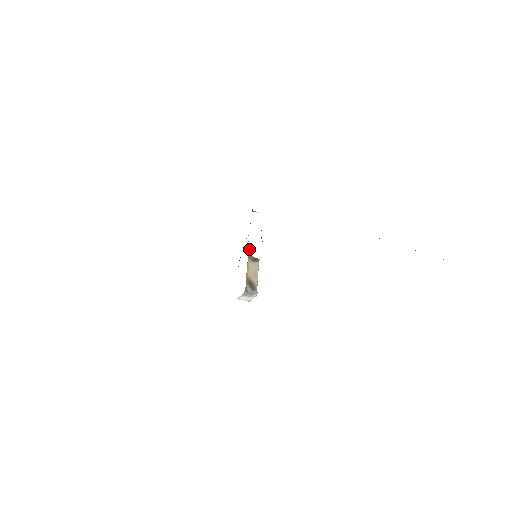
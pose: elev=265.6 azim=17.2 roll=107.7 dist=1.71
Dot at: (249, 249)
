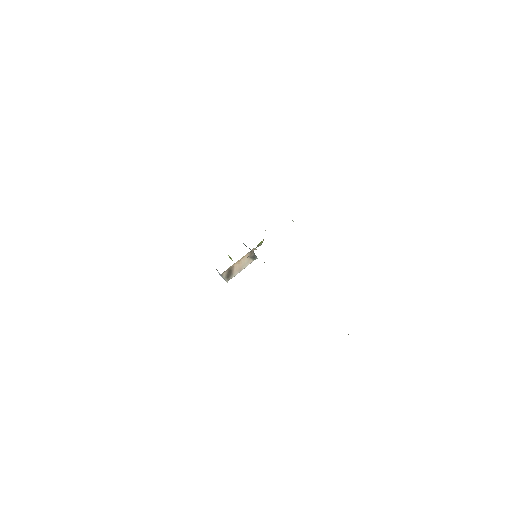
Dot at: (258, 245)
